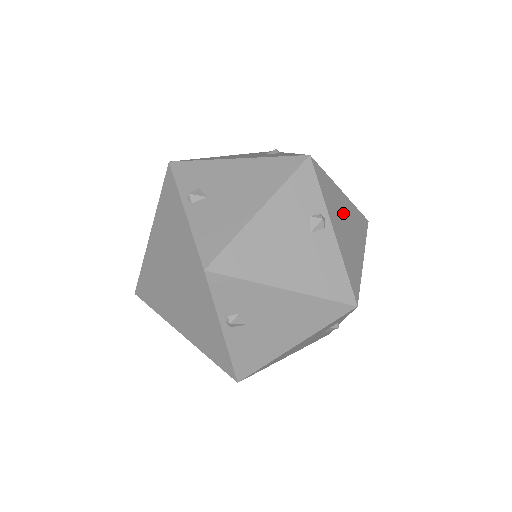
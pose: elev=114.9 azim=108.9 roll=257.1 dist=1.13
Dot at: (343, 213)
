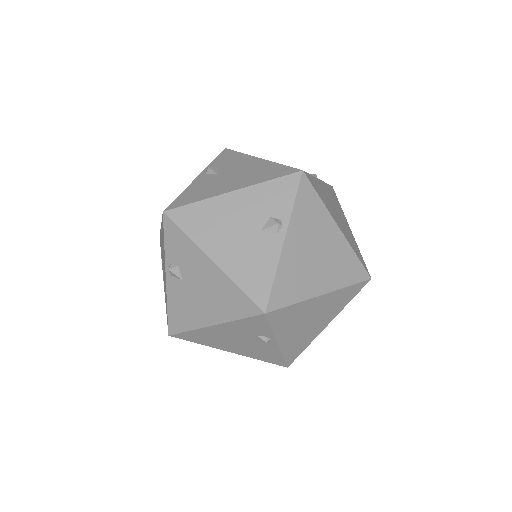
Dot at: (320, 241)
